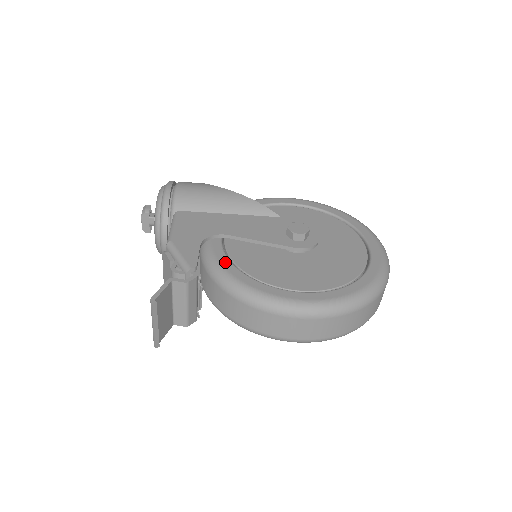
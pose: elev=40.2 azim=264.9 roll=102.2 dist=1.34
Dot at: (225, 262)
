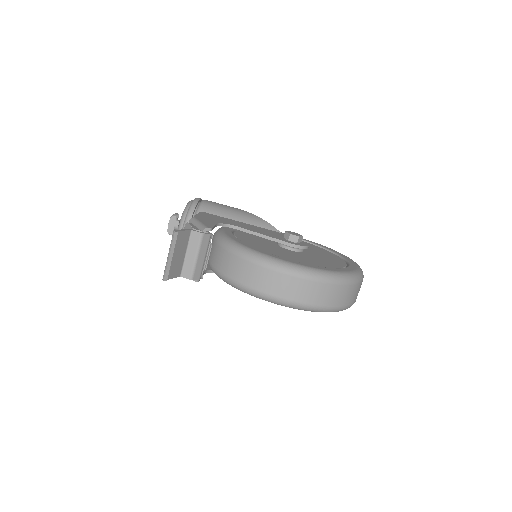
Dot at: (233, 237)
